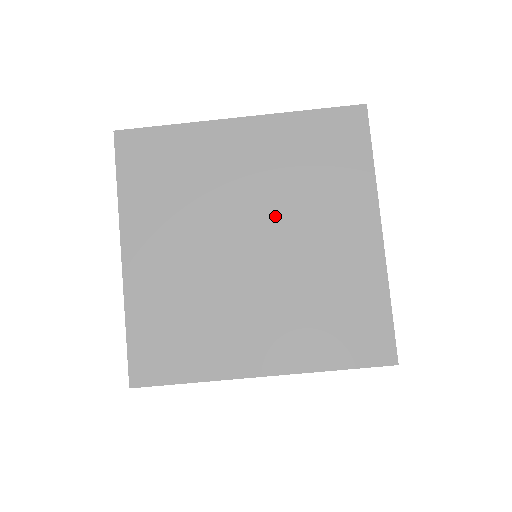
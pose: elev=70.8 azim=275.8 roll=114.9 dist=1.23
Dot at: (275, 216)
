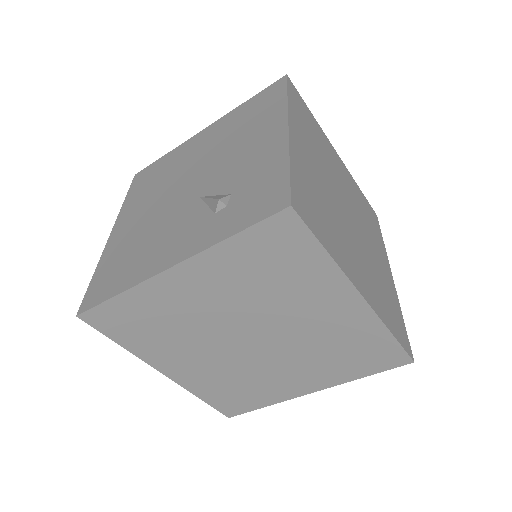
Dot at: (259, 320)
